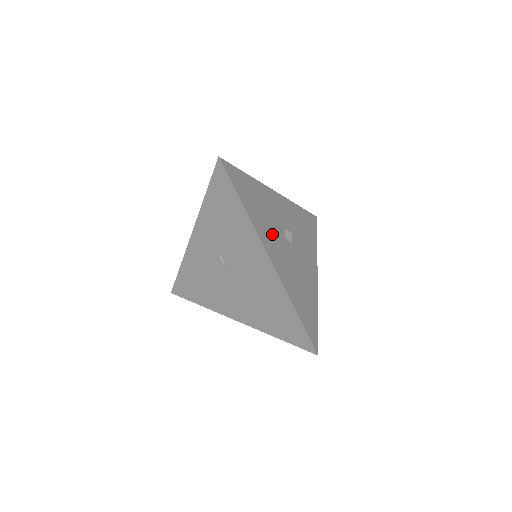
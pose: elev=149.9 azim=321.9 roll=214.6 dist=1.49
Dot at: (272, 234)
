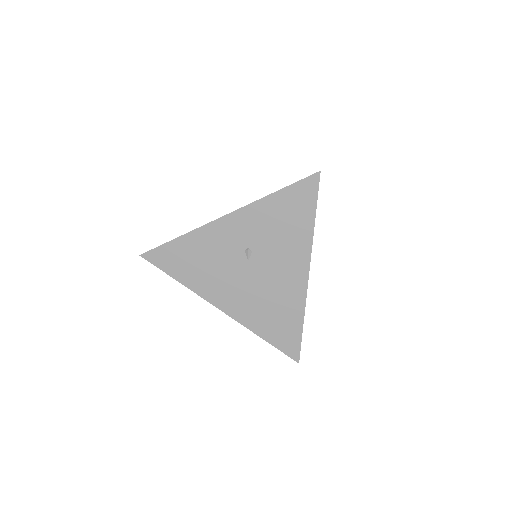
Dot at: occluded
